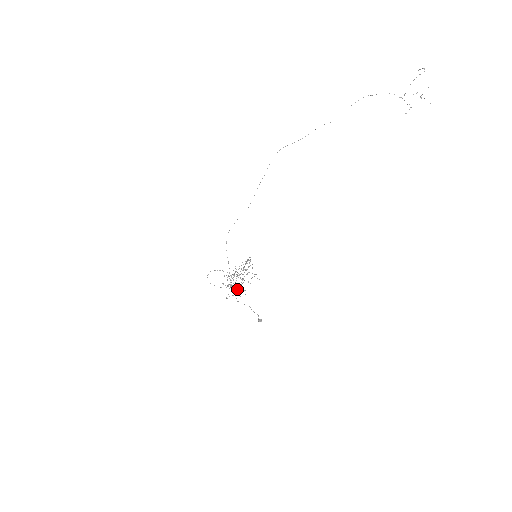
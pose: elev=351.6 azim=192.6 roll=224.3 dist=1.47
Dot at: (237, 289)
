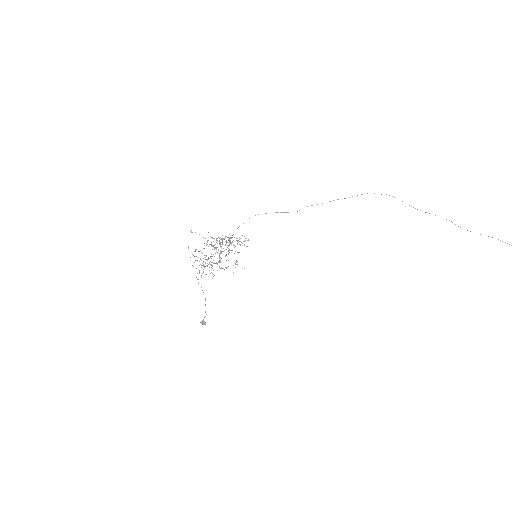
Dot at: occluded
